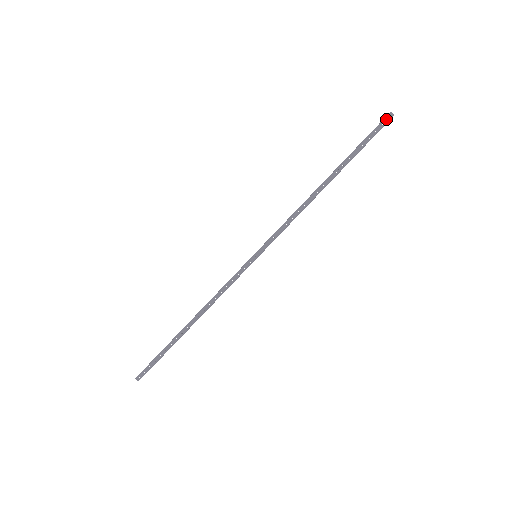
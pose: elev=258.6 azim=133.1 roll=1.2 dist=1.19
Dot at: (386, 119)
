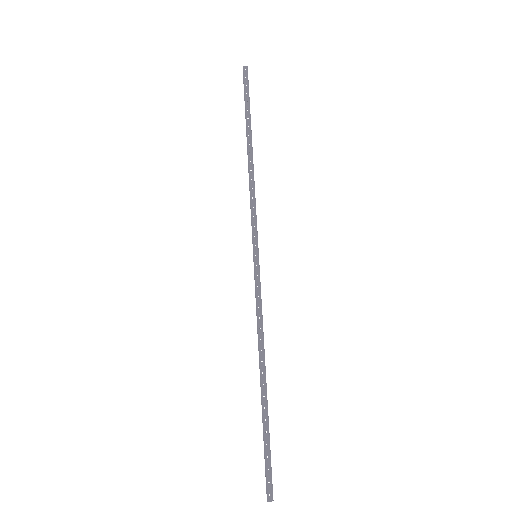
Dot at: (244, 73)
